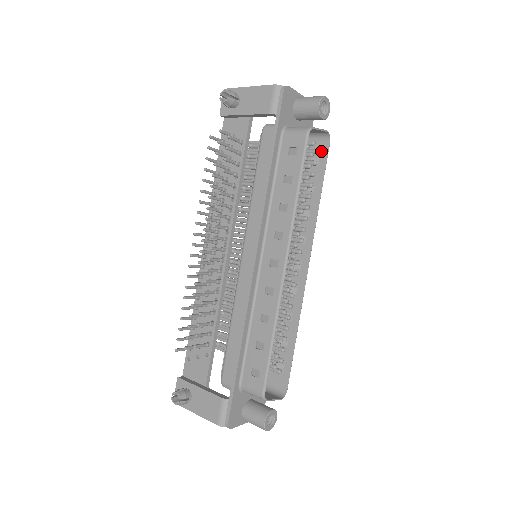
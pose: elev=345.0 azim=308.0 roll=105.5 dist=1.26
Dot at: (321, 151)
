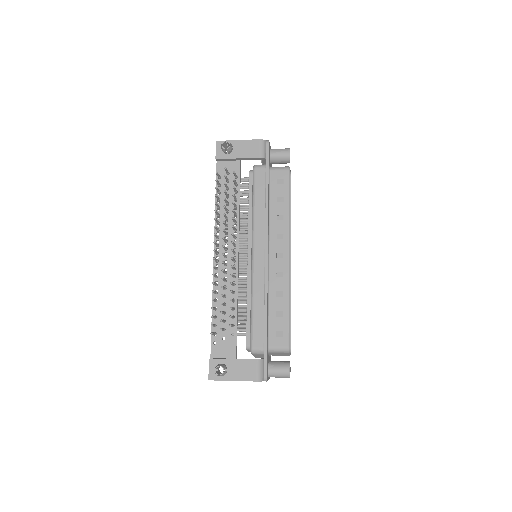
Dot at: occluded
